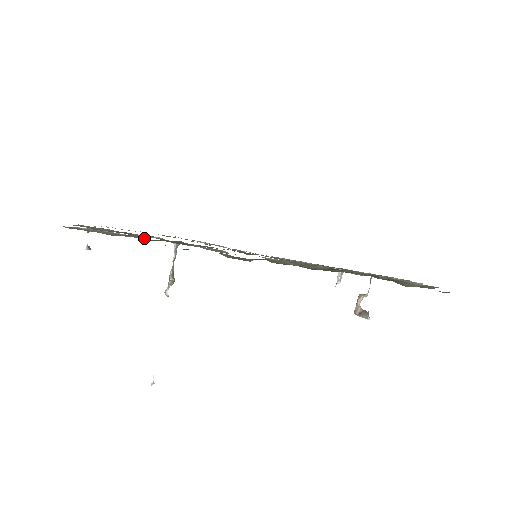
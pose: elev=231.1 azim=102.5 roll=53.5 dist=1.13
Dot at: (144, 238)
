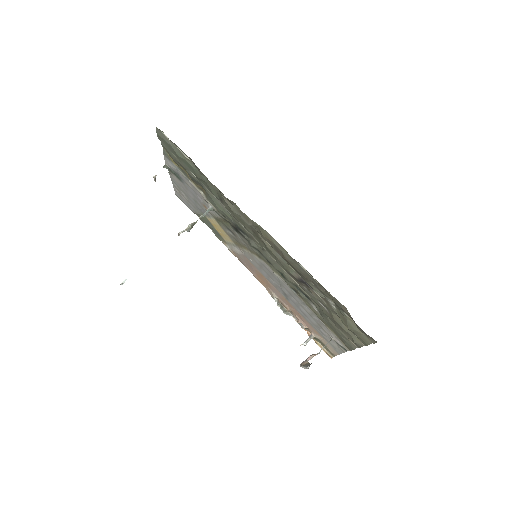
Dot at: (195, 168)
